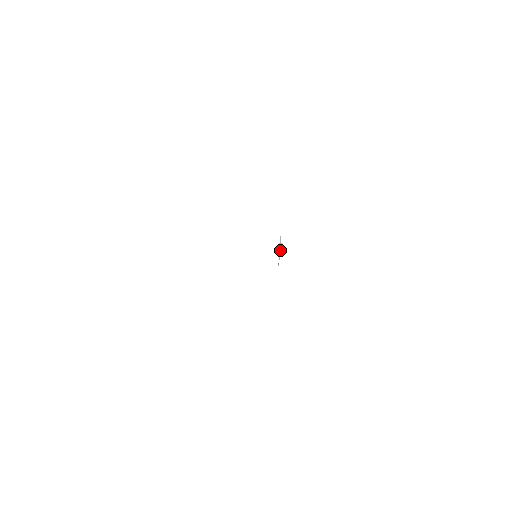
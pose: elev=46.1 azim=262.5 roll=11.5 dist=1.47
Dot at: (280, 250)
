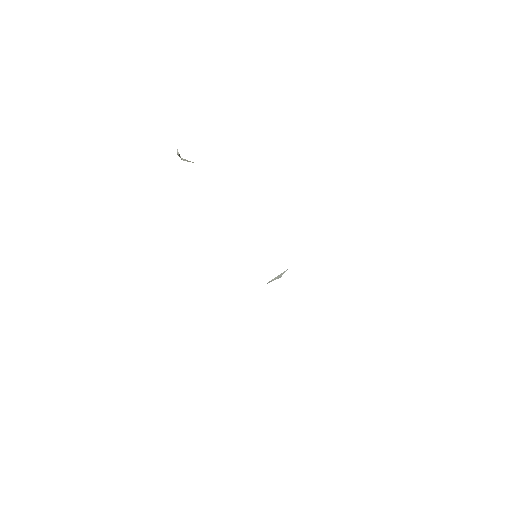
Dot at: (277, 278)
